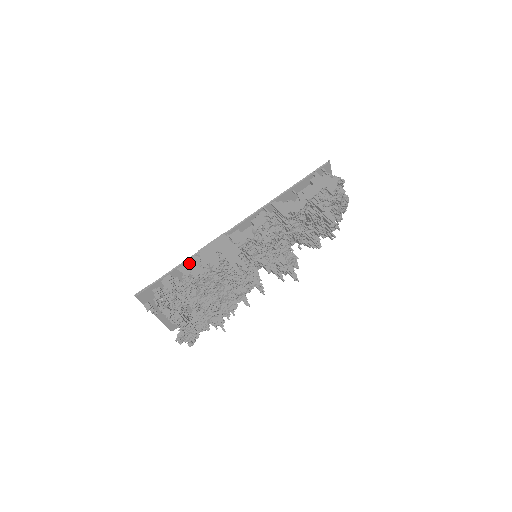
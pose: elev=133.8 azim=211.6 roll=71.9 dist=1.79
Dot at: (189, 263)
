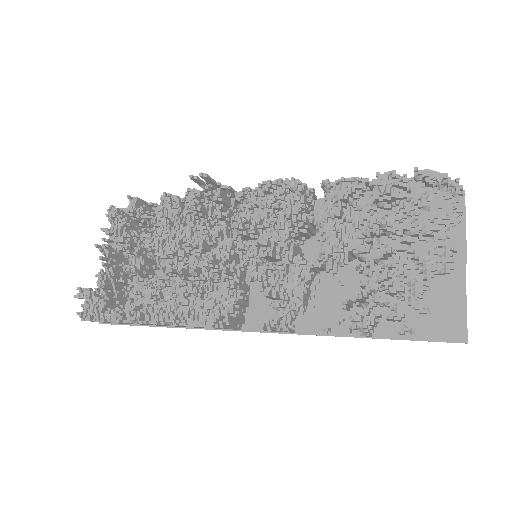
Dot at: occluded
